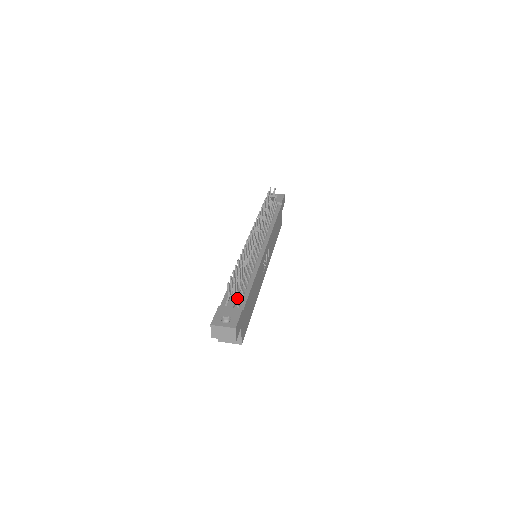
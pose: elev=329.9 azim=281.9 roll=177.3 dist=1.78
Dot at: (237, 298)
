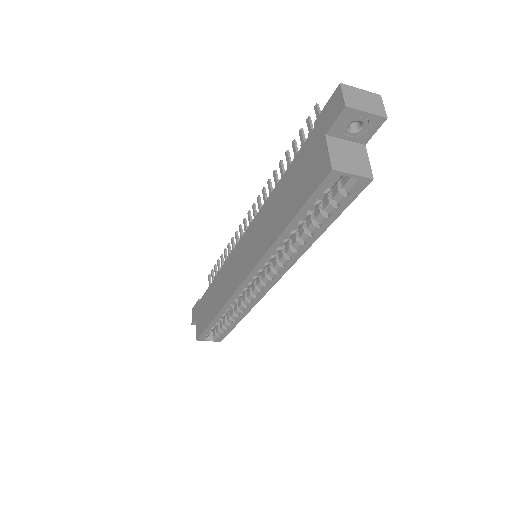
Dot at: occluded
